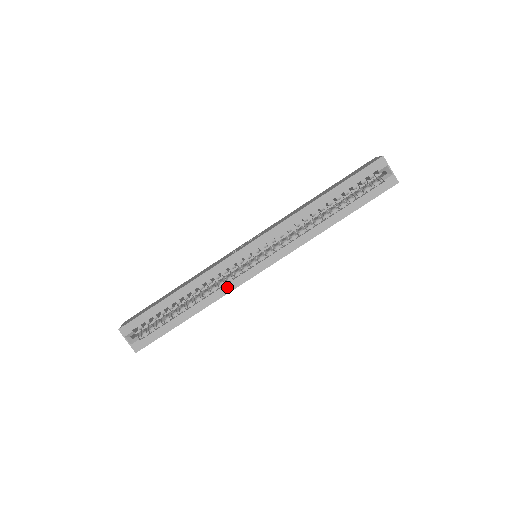
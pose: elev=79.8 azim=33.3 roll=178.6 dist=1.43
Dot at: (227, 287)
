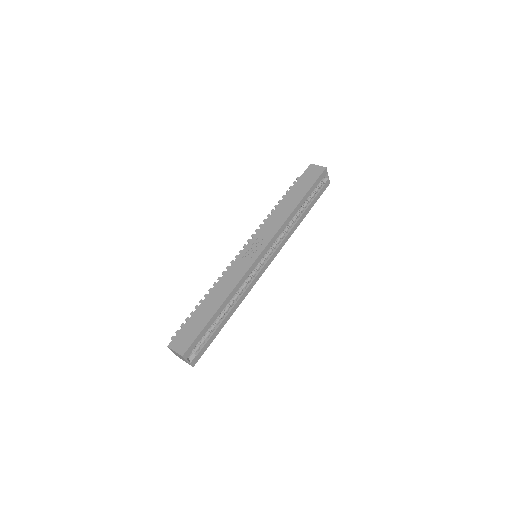
Dot at: (249, 288)
